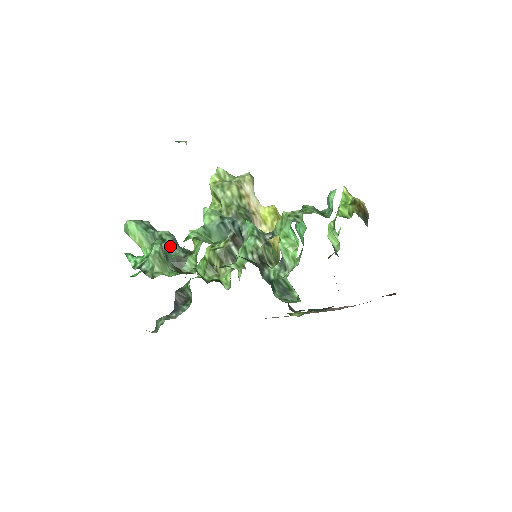
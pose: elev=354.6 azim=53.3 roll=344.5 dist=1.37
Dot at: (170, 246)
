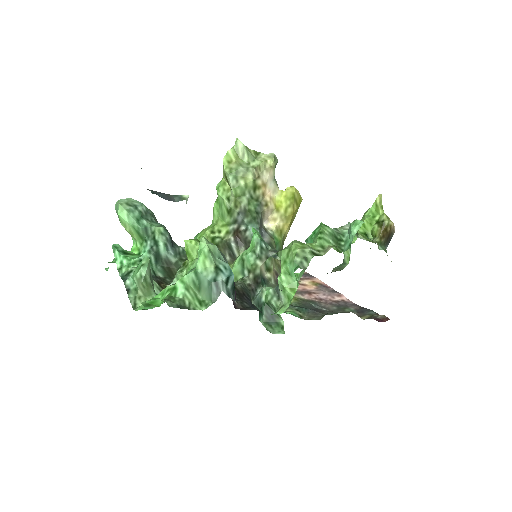
Dot at: (162, 250)
